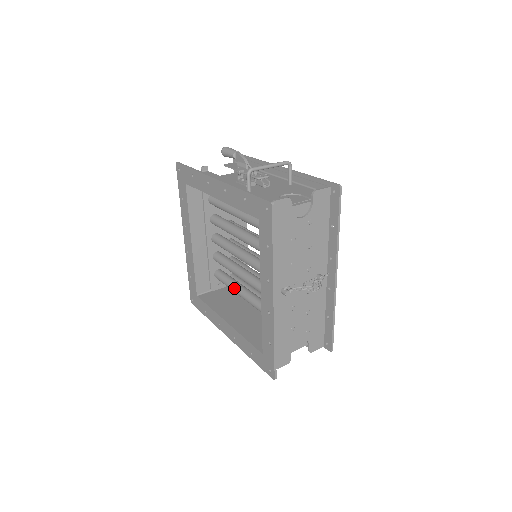
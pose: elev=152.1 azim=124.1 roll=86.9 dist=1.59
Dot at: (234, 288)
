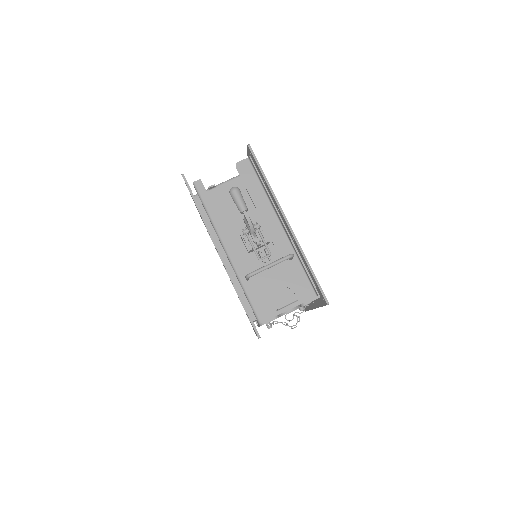
Dot at: occluded
